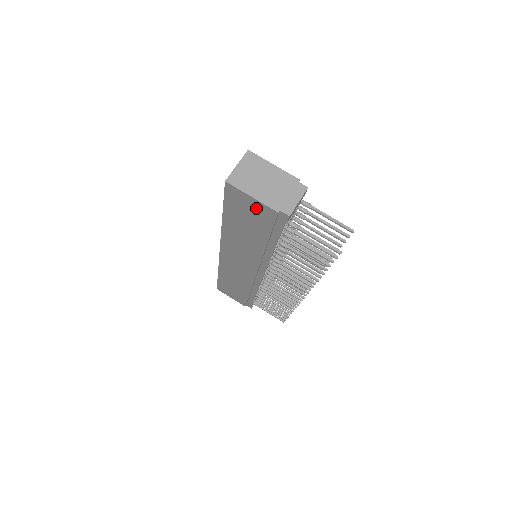
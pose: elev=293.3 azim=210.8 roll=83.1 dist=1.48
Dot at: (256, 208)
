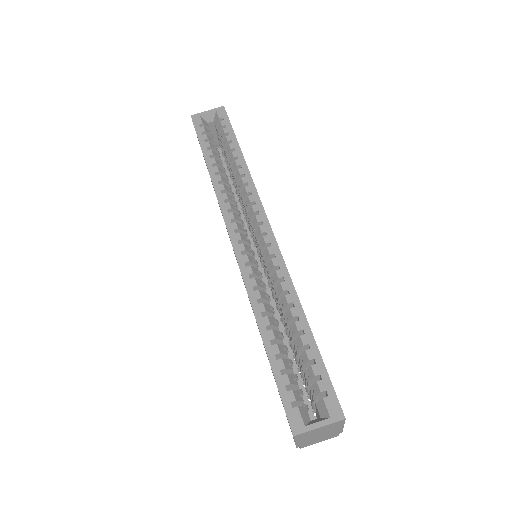
Dot at: occluded
